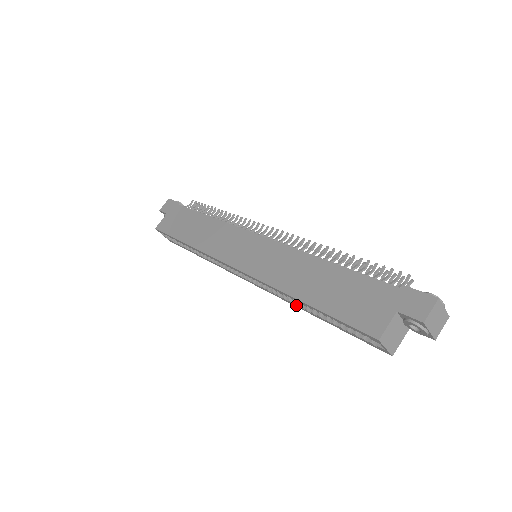
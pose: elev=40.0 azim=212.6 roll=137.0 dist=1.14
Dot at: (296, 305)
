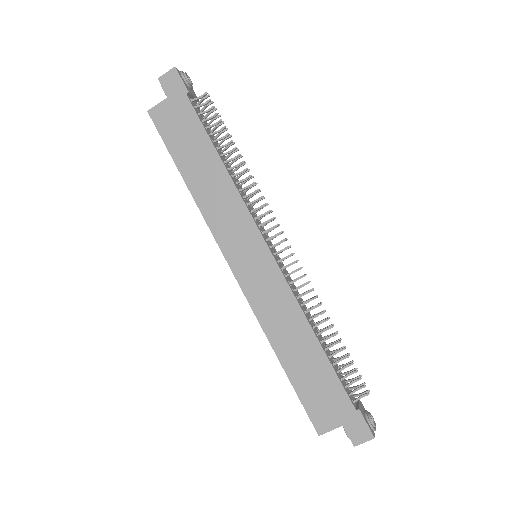
Dot at: occluded
